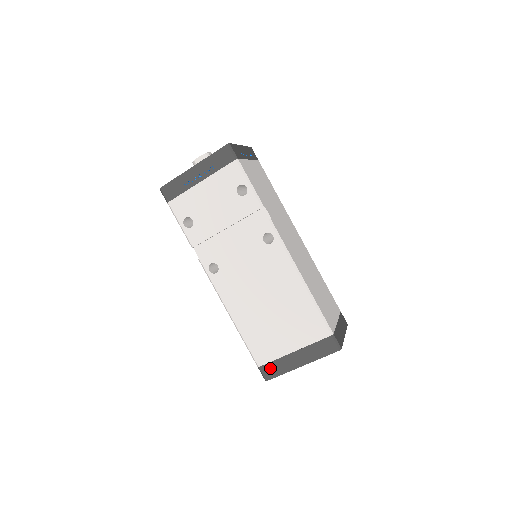
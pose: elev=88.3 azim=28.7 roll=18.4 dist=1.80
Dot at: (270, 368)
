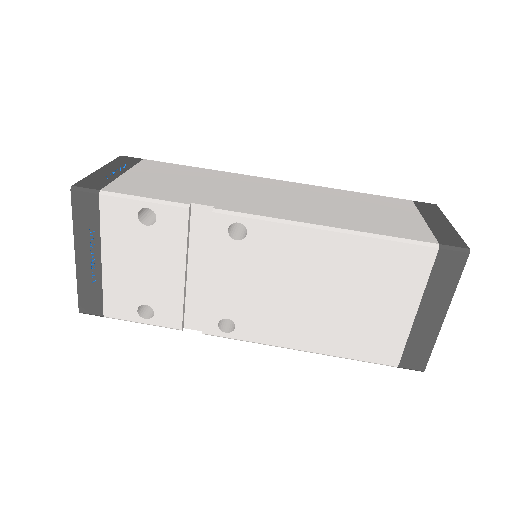
Dot at: (411, 355)
